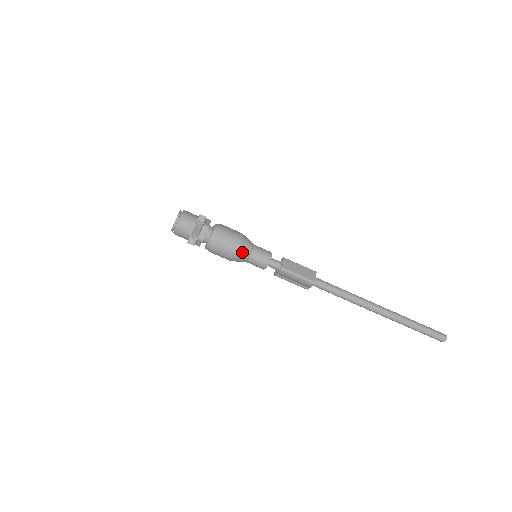
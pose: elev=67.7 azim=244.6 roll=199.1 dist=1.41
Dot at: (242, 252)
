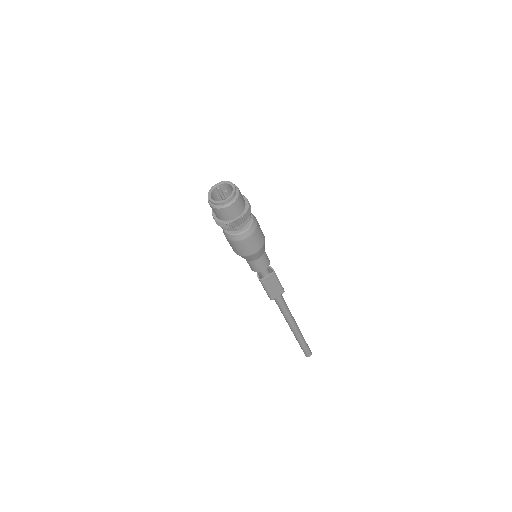
Dot at: (245, 258)
